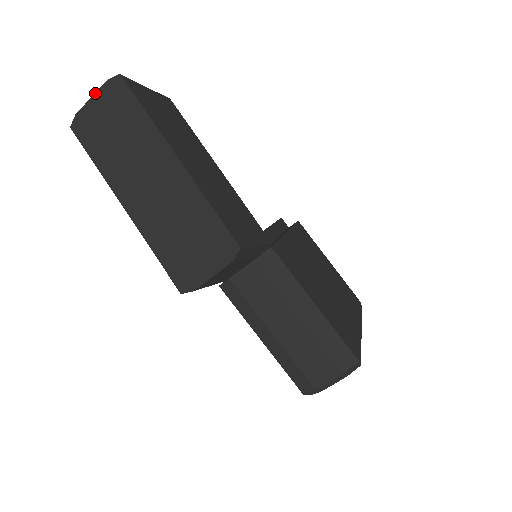
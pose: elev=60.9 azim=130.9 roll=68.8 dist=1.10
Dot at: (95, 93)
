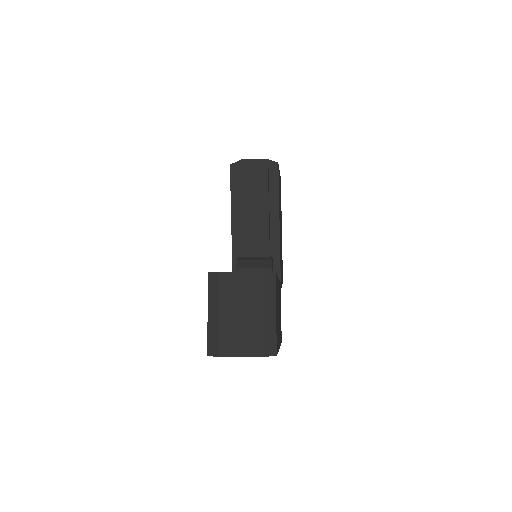
Dot at: occluded
